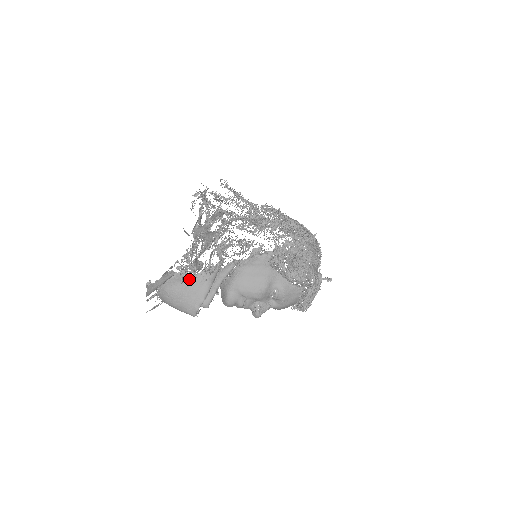
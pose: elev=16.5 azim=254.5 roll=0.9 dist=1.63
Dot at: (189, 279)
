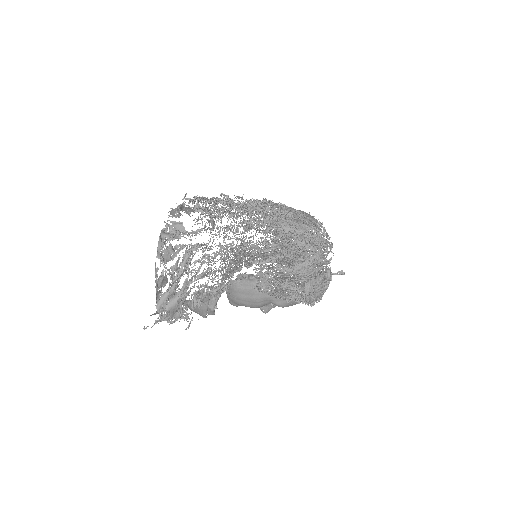
Dot at: occluded
